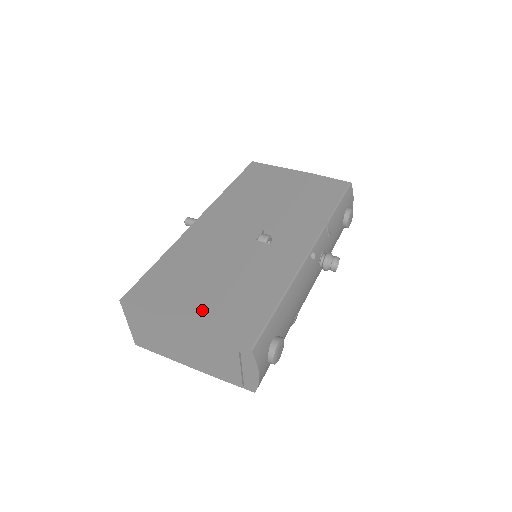
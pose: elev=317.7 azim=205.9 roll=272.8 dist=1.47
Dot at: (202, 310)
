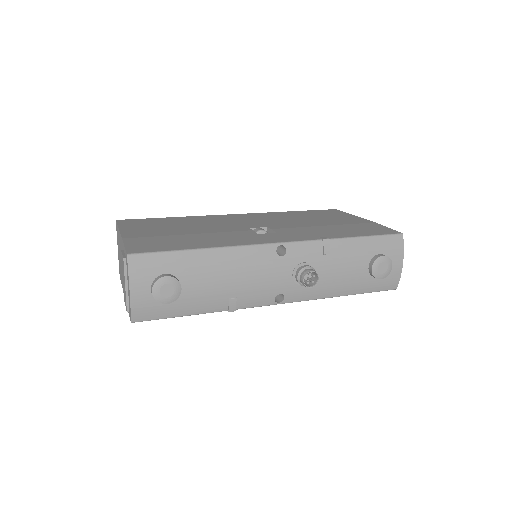
Dot at: (143, 234)
